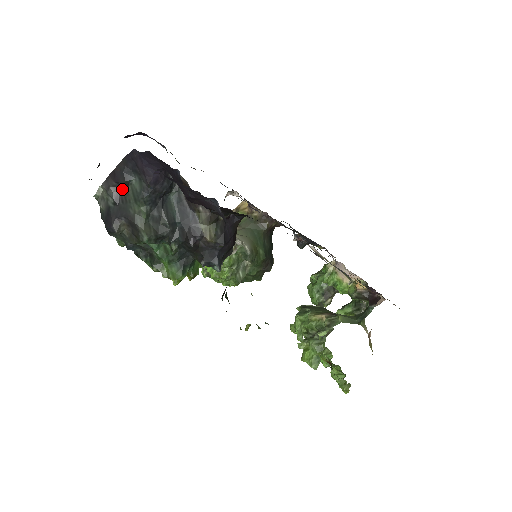
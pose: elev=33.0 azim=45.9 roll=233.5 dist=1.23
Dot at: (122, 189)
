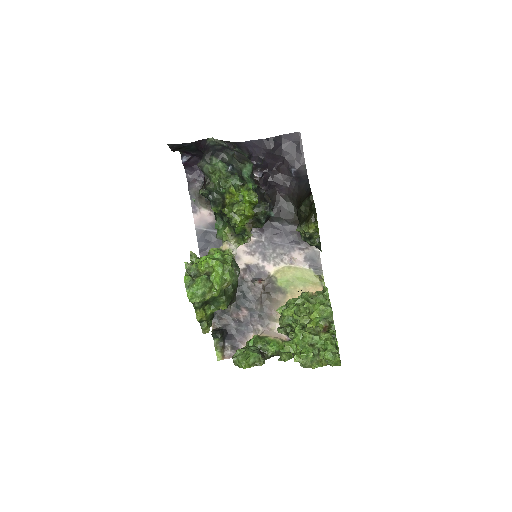
Dot at: (230, 147)
